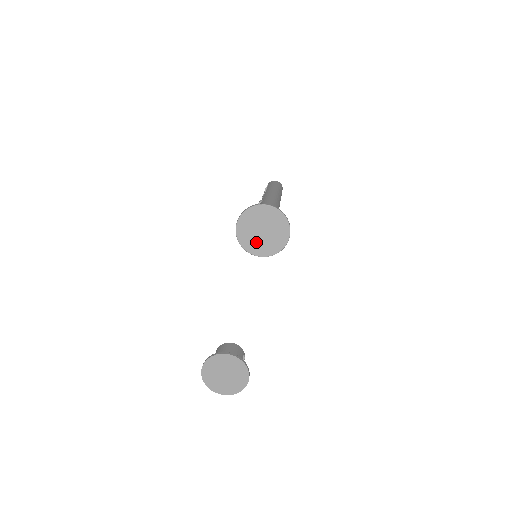
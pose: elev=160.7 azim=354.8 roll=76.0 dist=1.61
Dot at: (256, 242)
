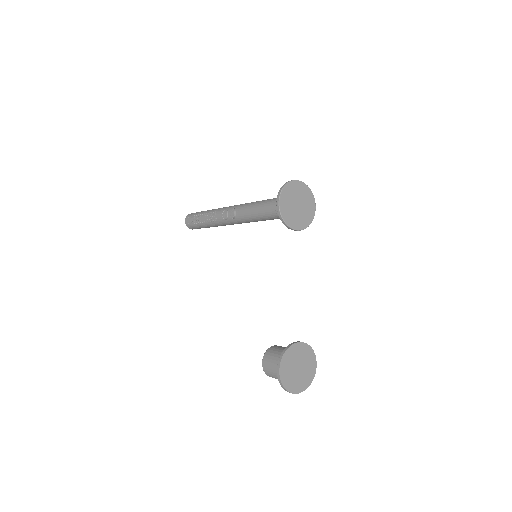
Dot at: (295, 217)
